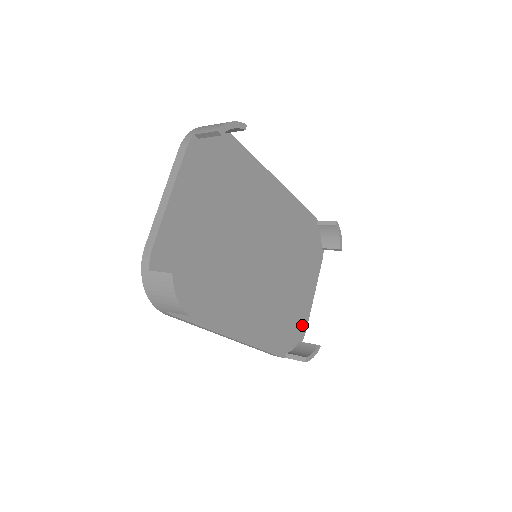
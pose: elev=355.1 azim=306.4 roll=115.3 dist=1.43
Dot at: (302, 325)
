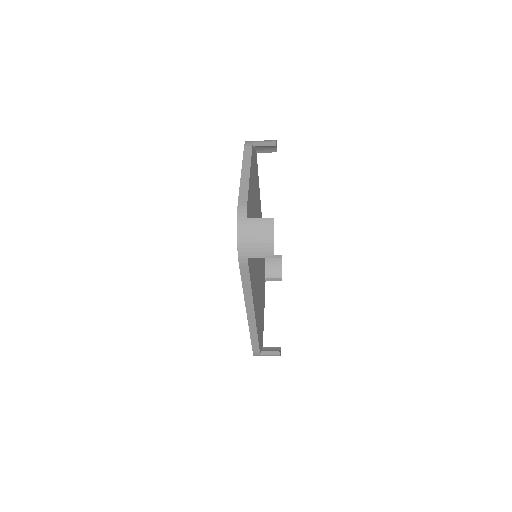
Dot at: (262, 334)
